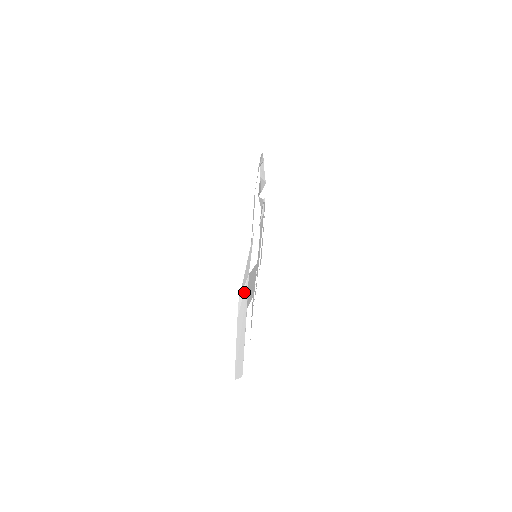
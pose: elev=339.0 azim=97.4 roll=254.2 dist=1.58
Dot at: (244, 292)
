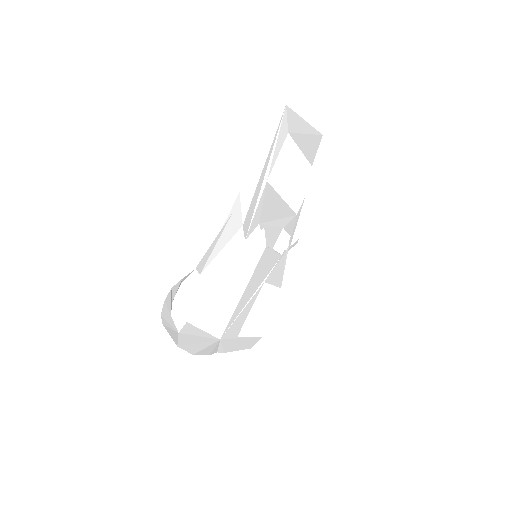
Dot at: (222, 345)
